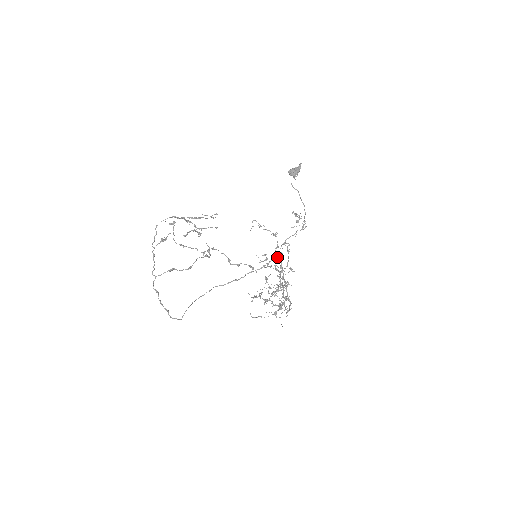
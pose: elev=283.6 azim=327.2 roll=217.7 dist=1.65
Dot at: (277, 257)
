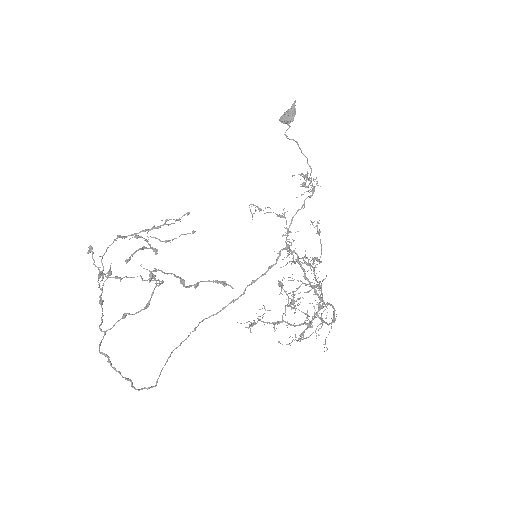
Dot at: occluded
